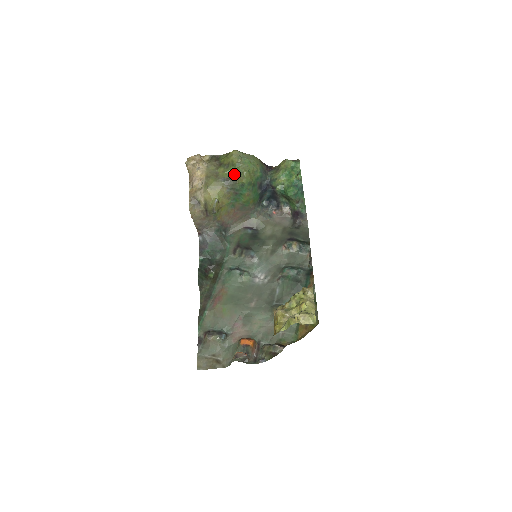
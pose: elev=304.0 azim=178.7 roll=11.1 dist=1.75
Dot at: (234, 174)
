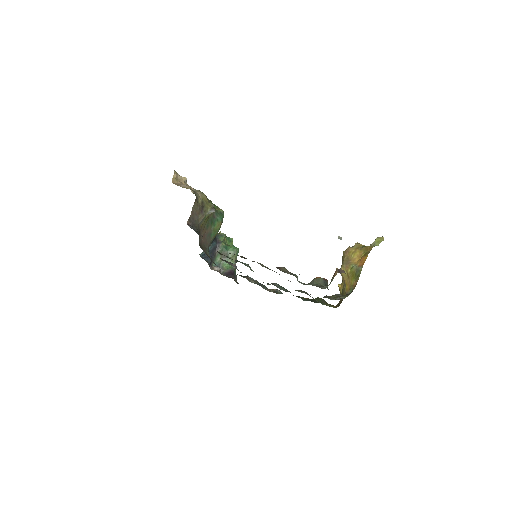
Dot at: occluded
